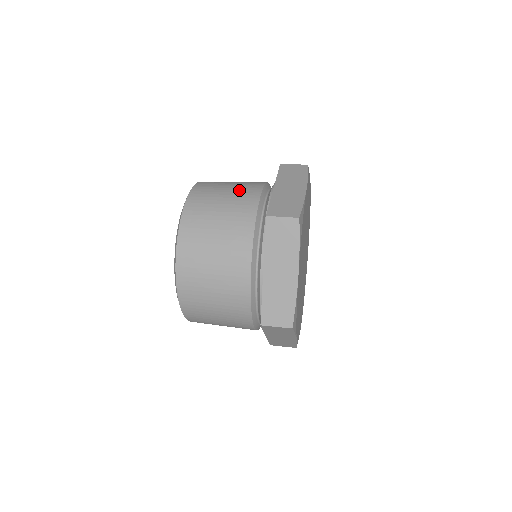
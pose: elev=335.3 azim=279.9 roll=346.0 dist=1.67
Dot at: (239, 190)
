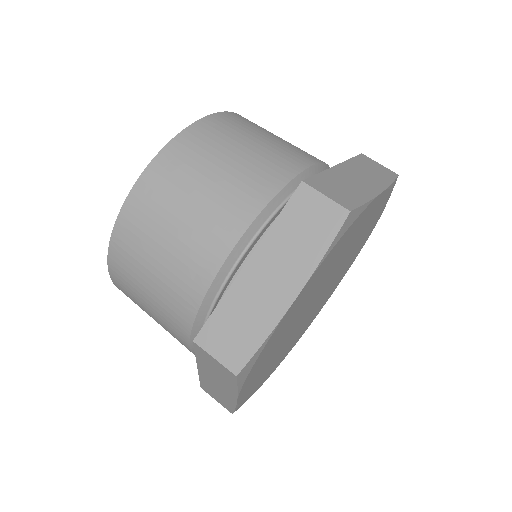
Dot at: (287, 146)
